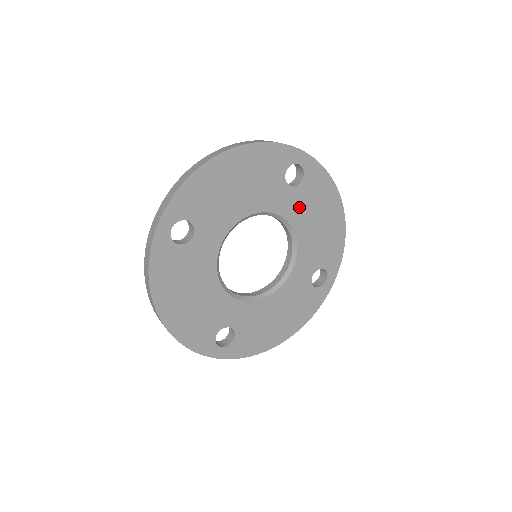
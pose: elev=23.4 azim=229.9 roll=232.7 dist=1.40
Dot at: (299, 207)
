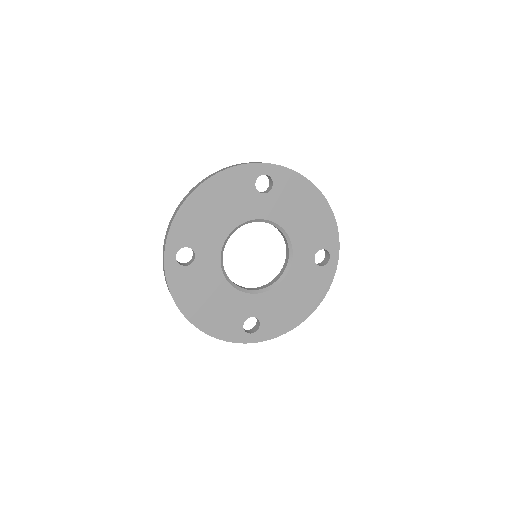
Dot at: (279, 207)
